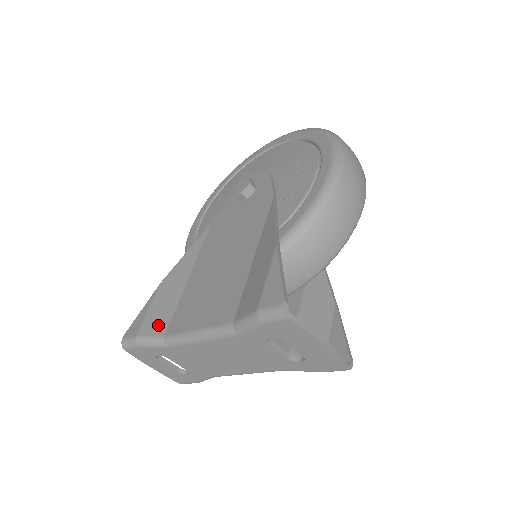
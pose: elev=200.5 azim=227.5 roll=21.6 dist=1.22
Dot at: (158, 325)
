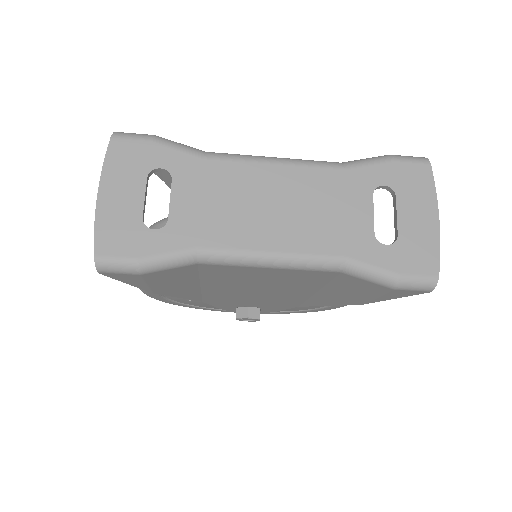
Dot at: occluded
